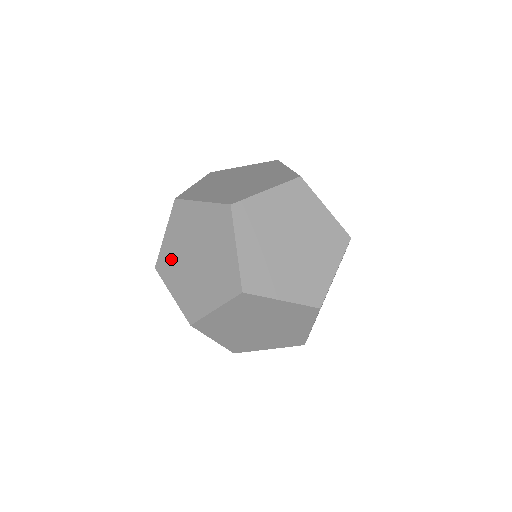
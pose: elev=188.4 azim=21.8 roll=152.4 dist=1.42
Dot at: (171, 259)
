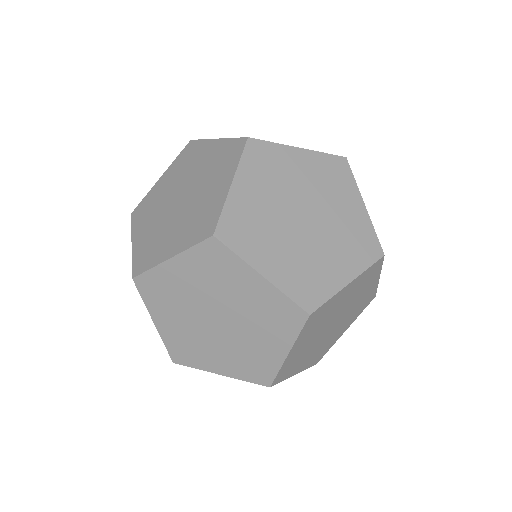
Dot at: (186, 342)
